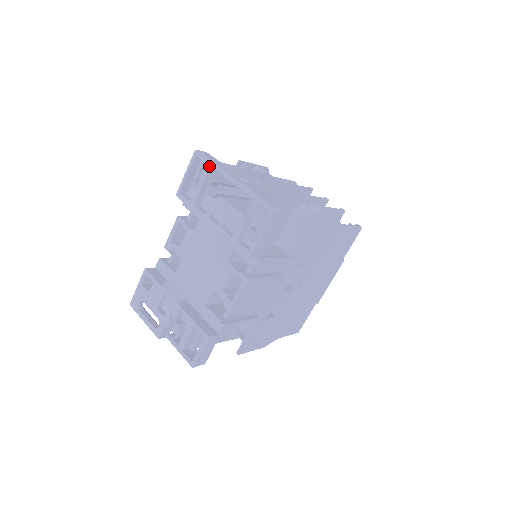
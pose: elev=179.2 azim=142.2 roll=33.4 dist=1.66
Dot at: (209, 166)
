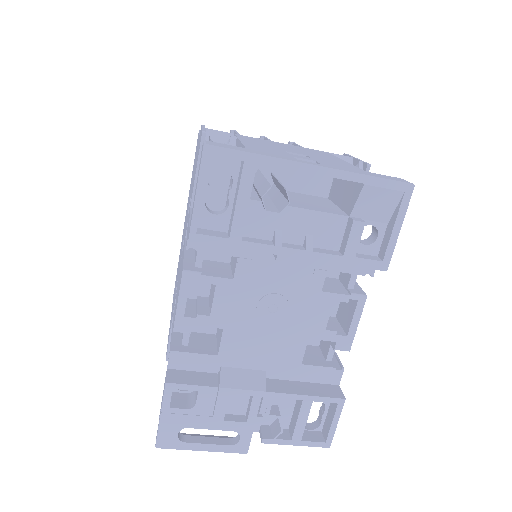
Dot at: (253, 164)
